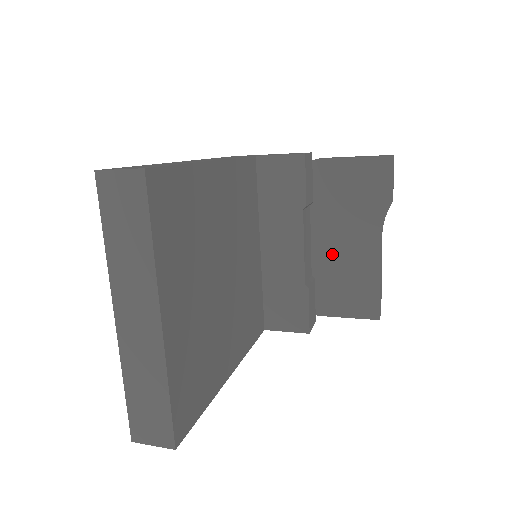
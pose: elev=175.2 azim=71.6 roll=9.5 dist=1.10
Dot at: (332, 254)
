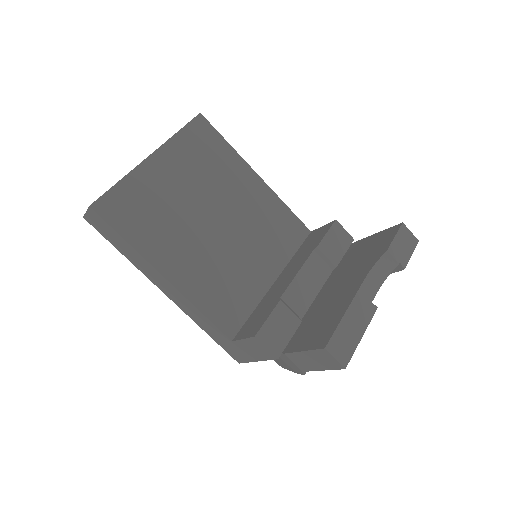
Dot at: (325, 300)
